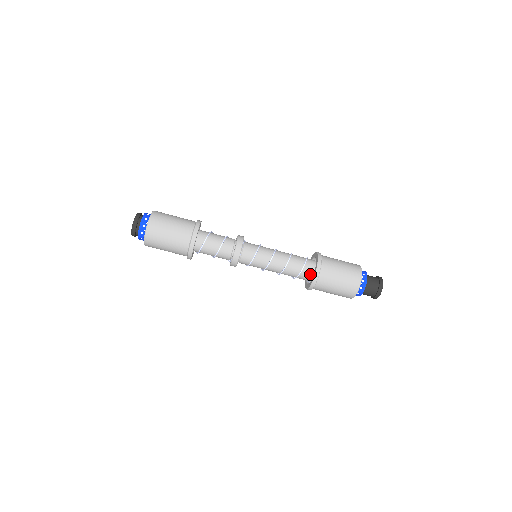
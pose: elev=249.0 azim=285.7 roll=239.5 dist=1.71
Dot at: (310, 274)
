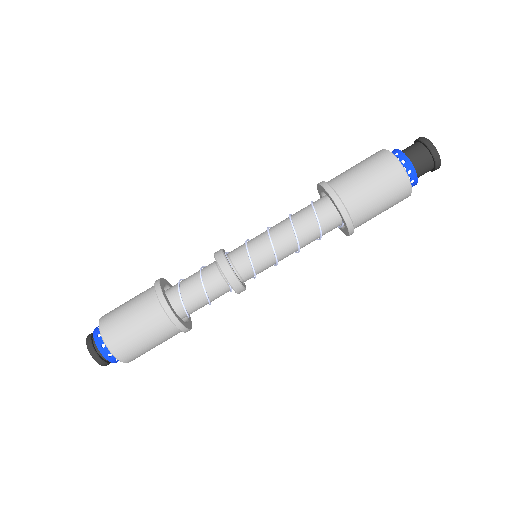
Dot at: (330, 208)
